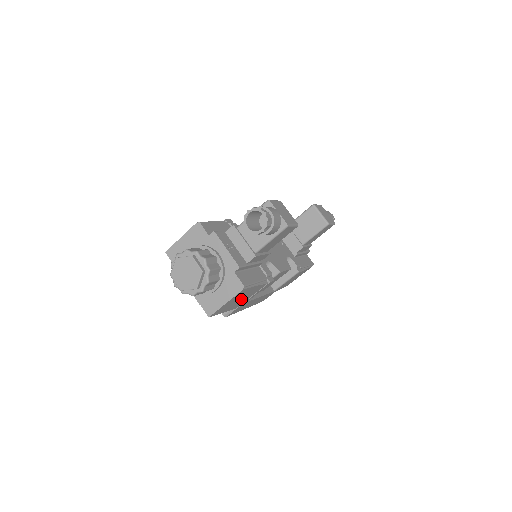
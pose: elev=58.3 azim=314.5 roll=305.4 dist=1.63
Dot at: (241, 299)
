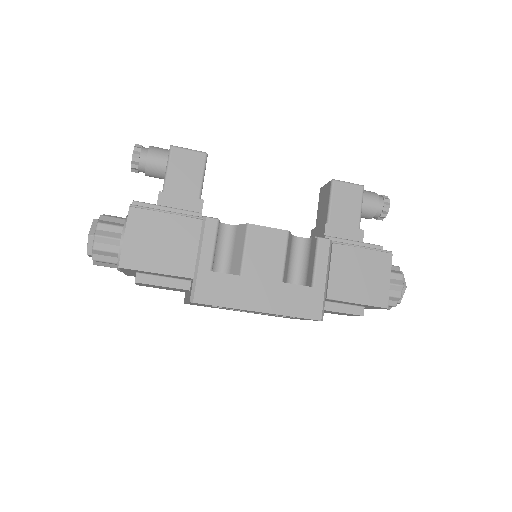
Dot at: (169, 246)
